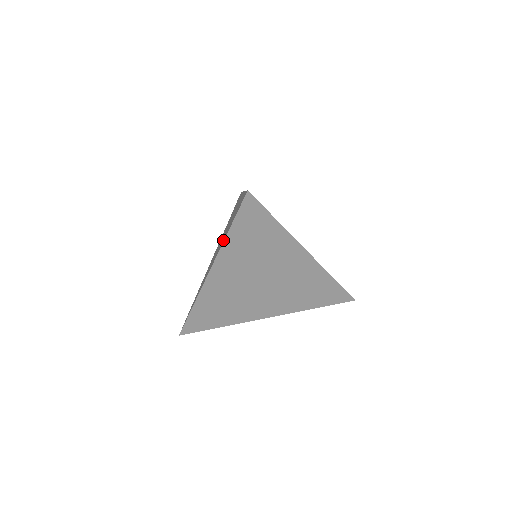
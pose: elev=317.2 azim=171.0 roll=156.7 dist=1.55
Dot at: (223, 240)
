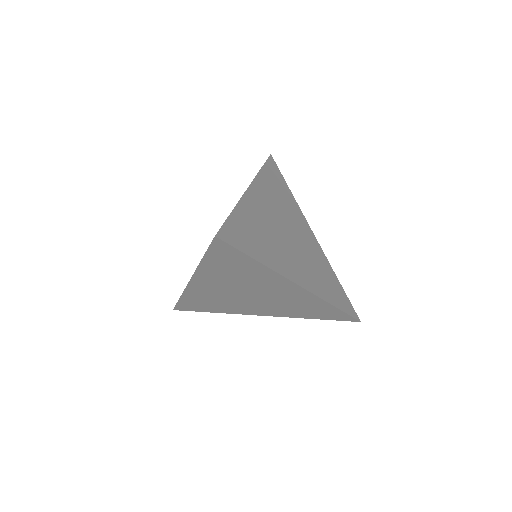
Dot at: occluded
